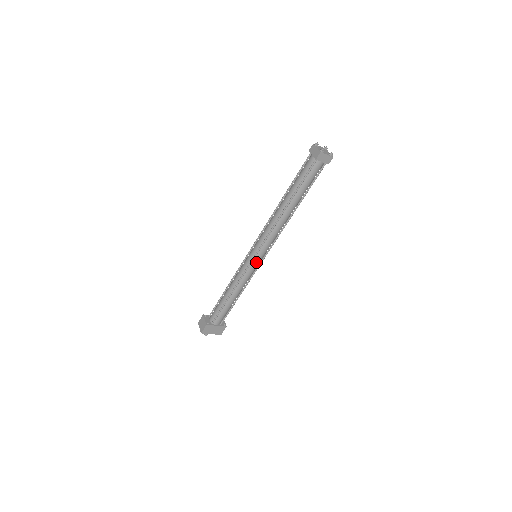
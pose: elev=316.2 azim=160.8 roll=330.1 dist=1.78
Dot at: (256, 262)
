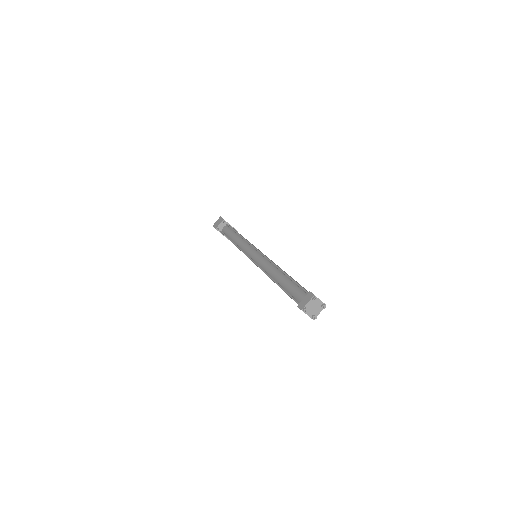
Dot at: occluded
